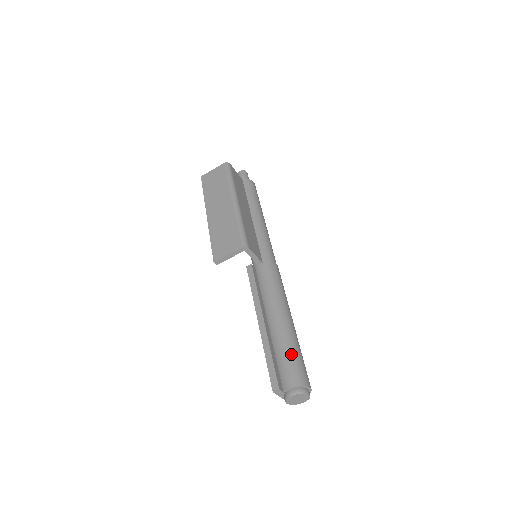
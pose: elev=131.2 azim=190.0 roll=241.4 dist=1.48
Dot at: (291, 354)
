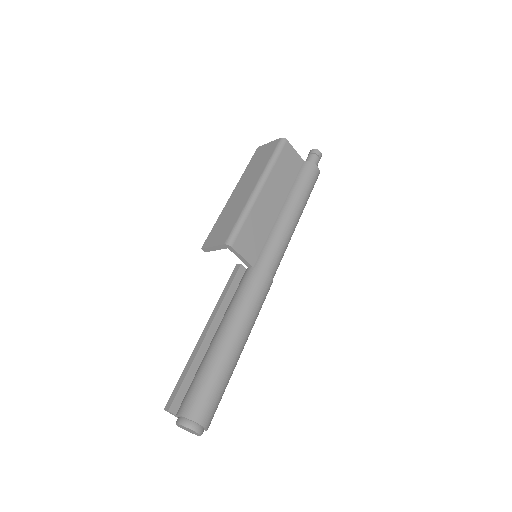
Dot at: (205, 381)
